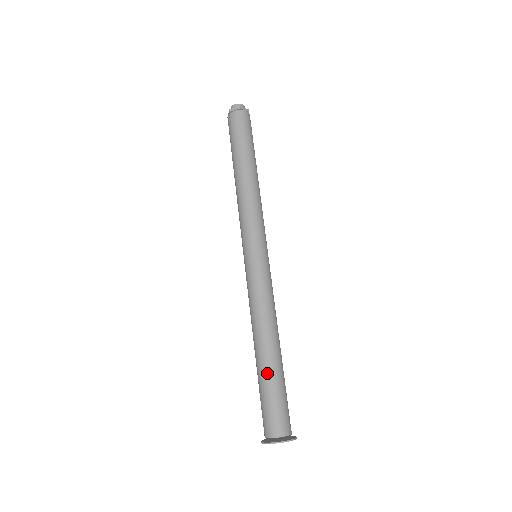
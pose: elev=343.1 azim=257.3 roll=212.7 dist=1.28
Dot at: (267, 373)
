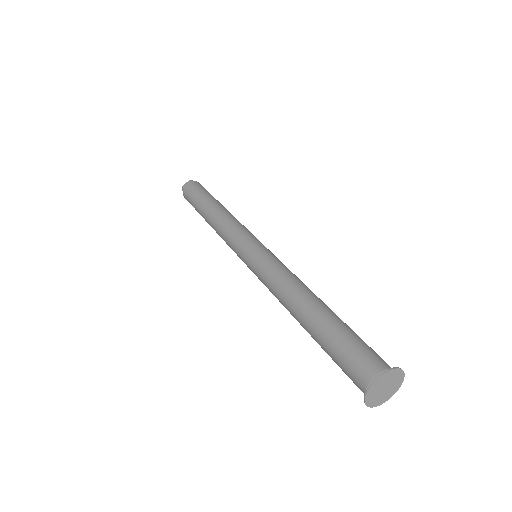
Dot at: (325, 322)
